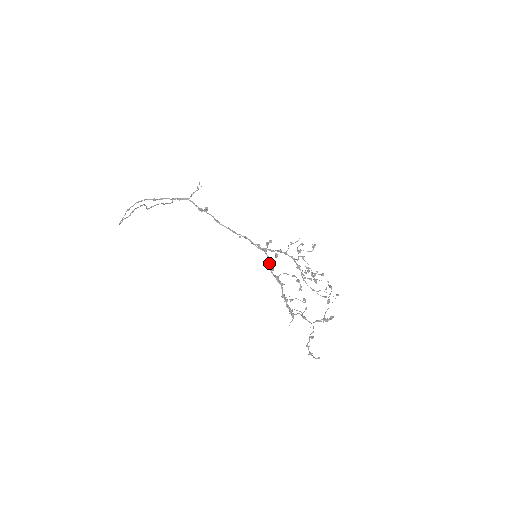
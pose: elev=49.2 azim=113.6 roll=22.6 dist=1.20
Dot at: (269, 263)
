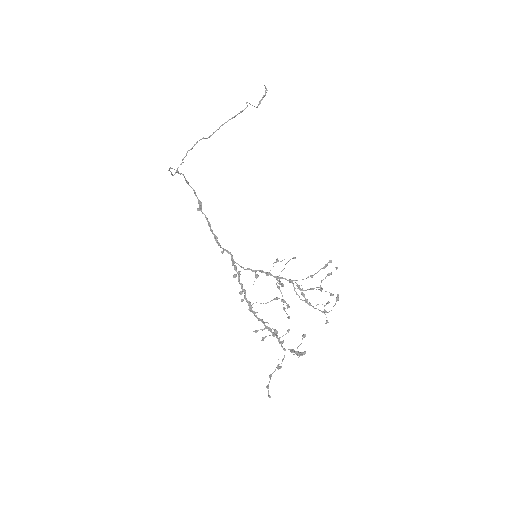
Dot at: (243, 290)
